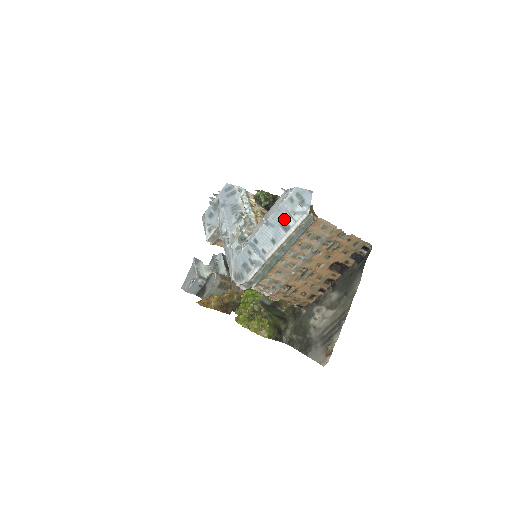
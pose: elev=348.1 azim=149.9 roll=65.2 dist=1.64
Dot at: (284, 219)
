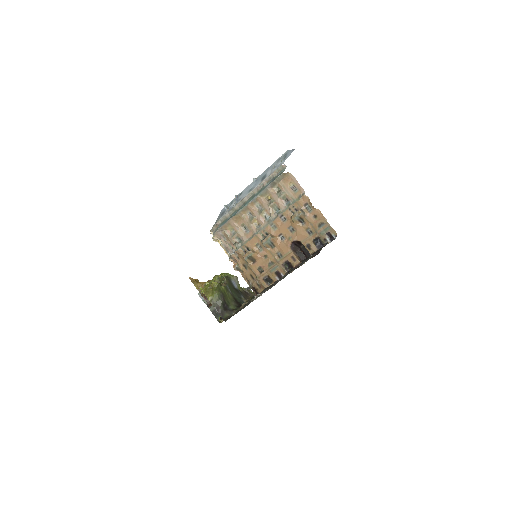
Dot at: (266, 173)
